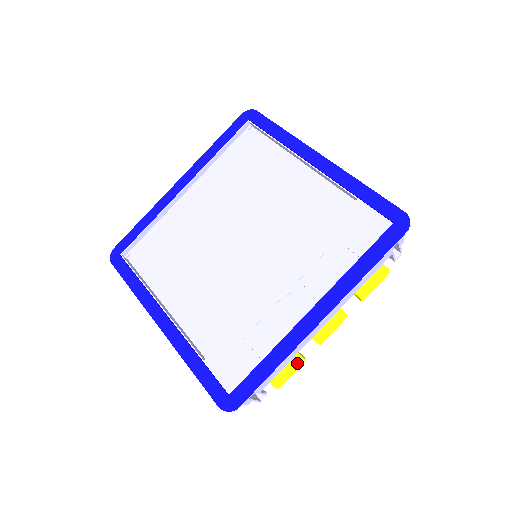
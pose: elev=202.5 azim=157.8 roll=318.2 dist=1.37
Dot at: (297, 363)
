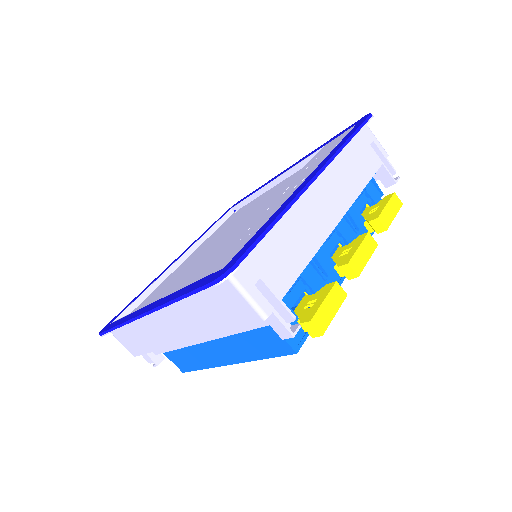
Dot at: (331, 288)
